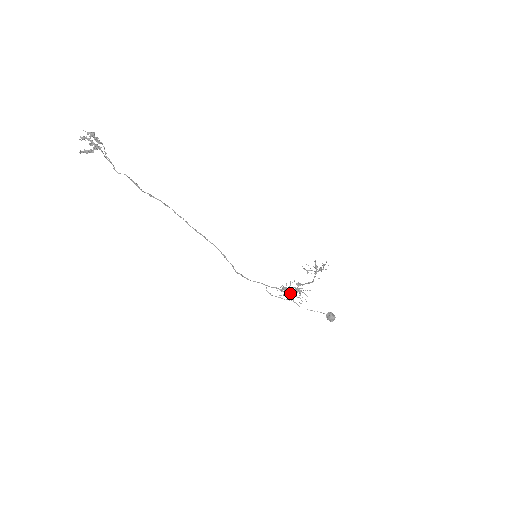
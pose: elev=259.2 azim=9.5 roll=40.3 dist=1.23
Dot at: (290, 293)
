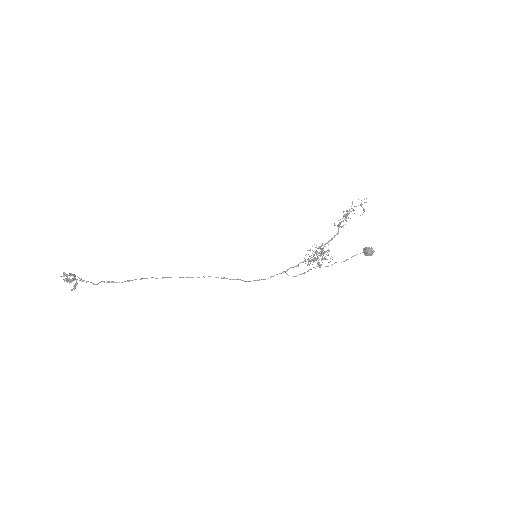
Dot at: occluded
